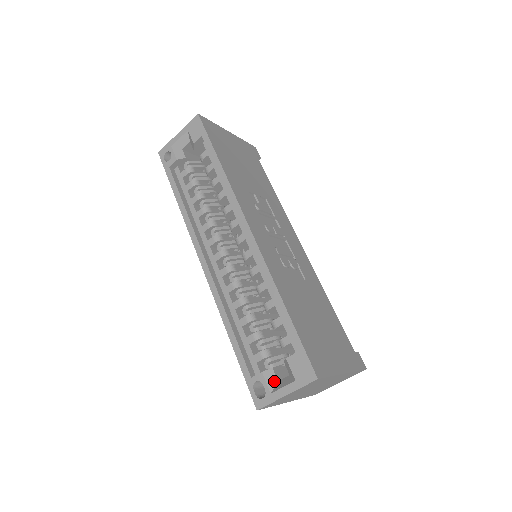
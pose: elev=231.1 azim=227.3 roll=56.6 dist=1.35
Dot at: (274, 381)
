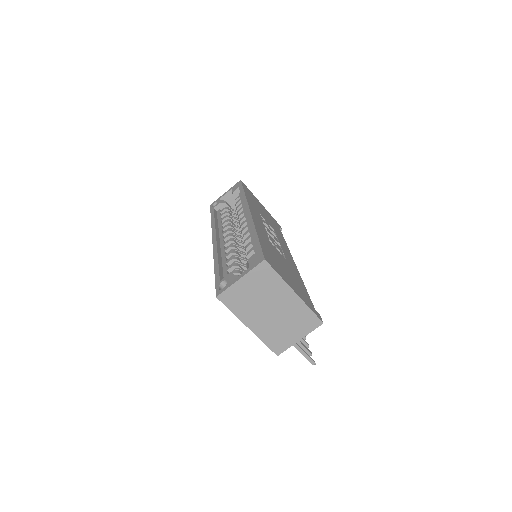
Dot at: occluded
